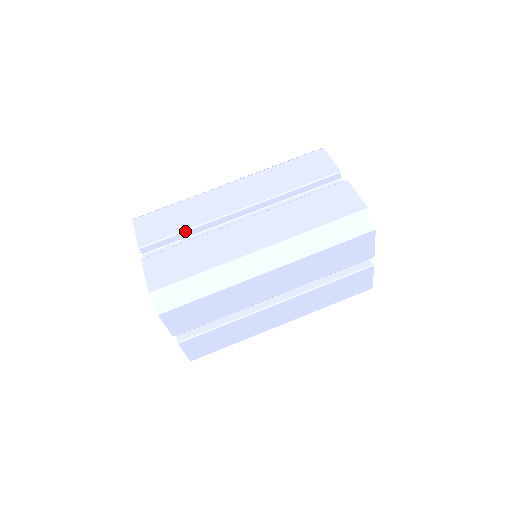
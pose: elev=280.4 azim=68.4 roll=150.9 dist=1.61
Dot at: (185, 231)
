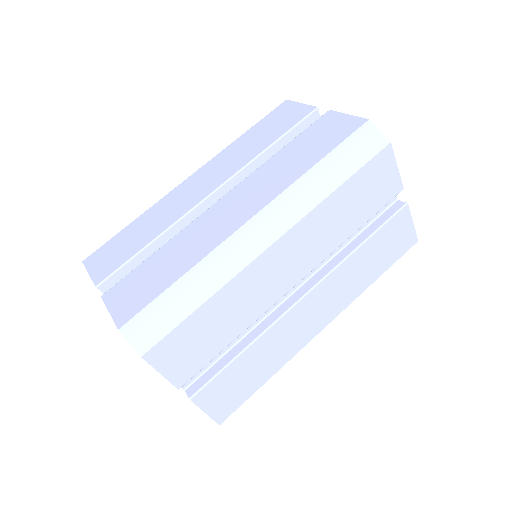
Dot at: (150, 243)
